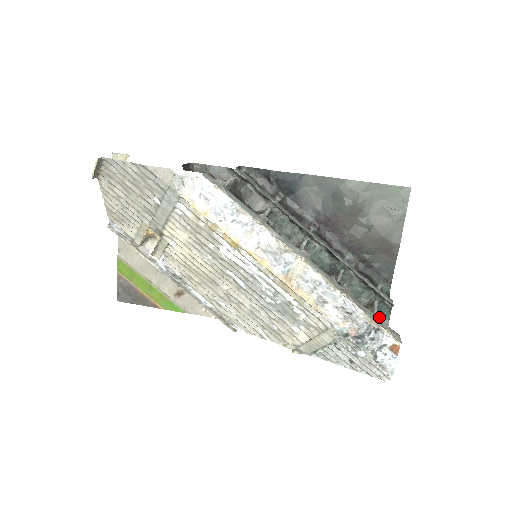
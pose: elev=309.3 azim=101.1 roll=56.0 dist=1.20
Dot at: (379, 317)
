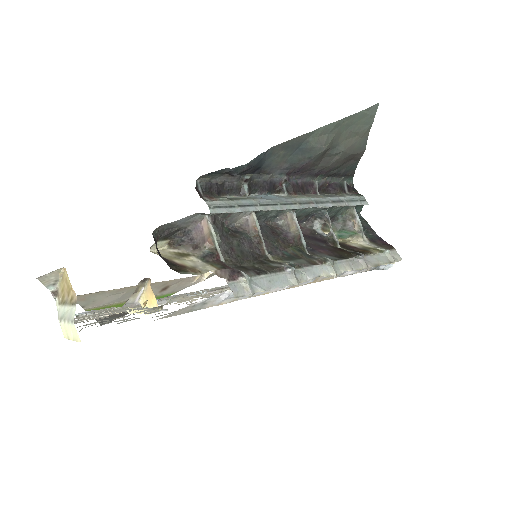
Dot at: occluded
